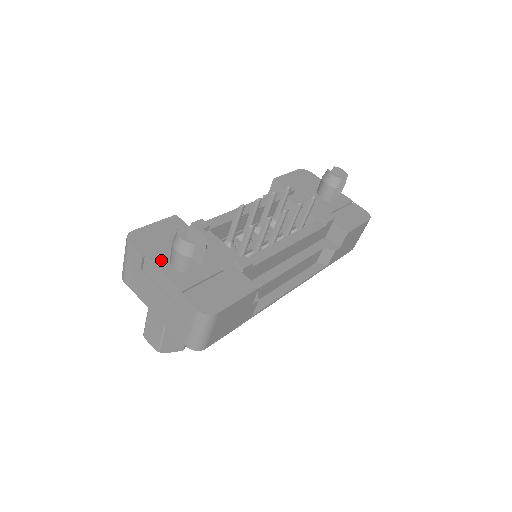
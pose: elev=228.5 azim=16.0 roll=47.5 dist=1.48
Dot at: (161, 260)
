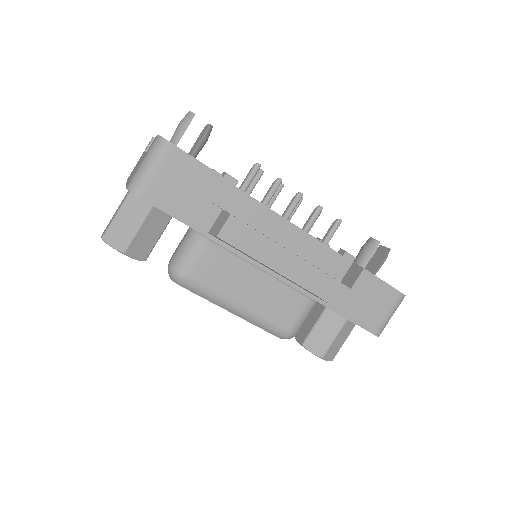
Dot at: occluded
